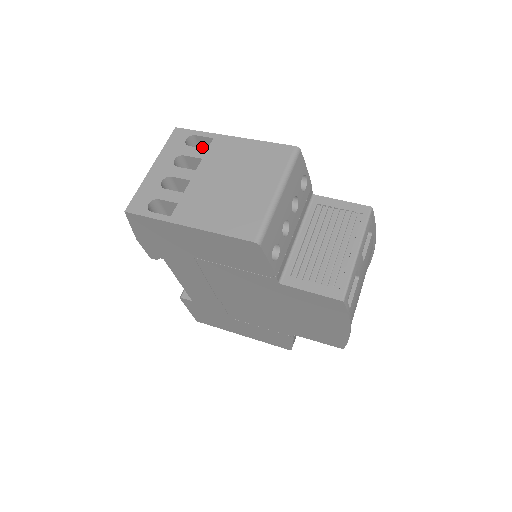
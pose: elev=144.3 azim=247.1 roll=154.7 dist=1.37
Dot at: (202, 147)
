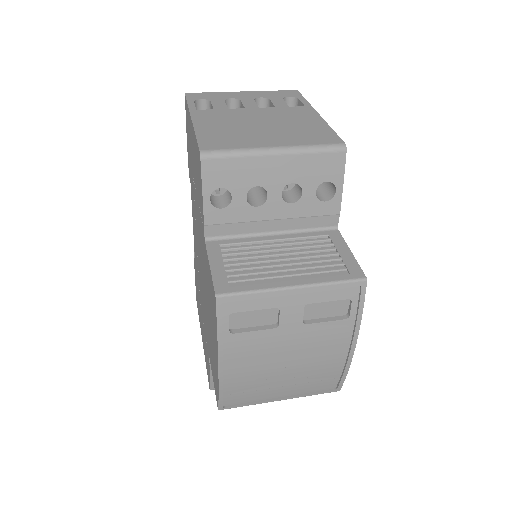
Dot at: occluded
